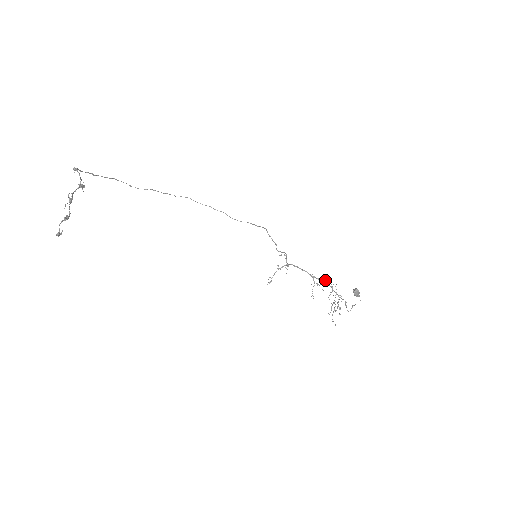
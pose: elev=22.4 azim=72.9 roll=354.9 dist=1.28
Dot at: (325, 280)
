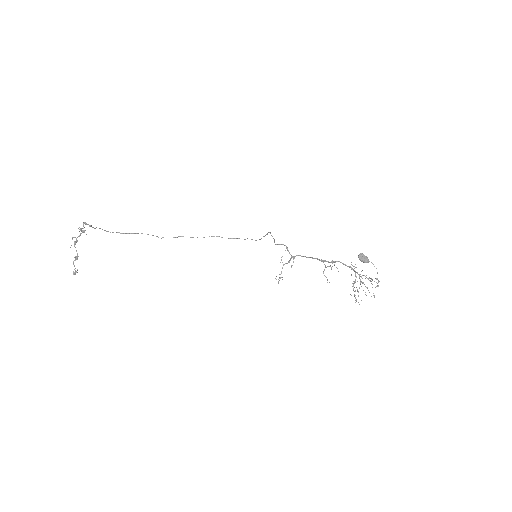
Dot at: (338, 261)
